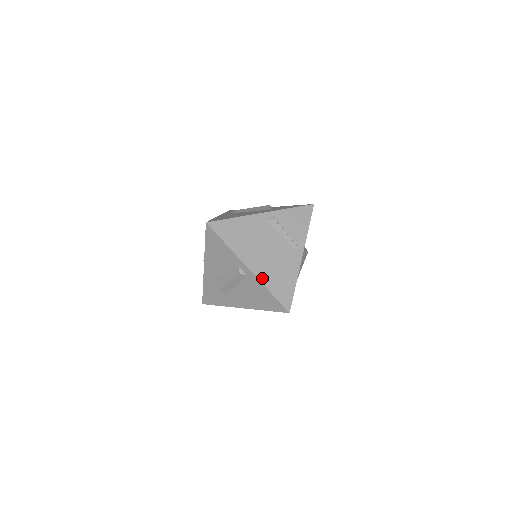
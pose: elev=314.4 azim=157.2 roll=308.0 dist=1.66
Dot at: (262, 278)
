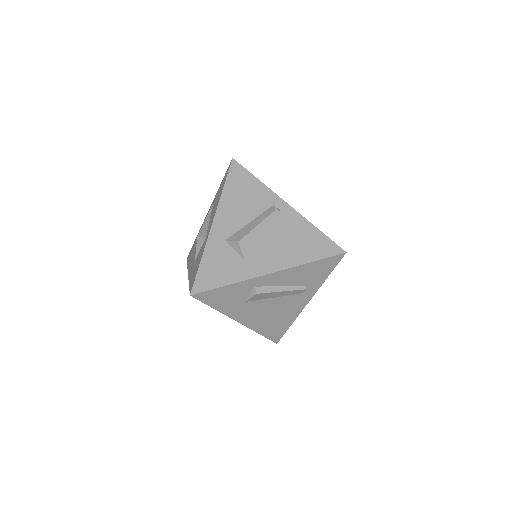
Dot at: (303, 217)
